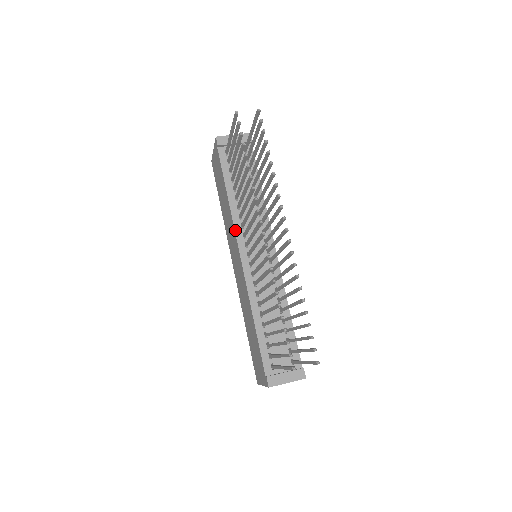
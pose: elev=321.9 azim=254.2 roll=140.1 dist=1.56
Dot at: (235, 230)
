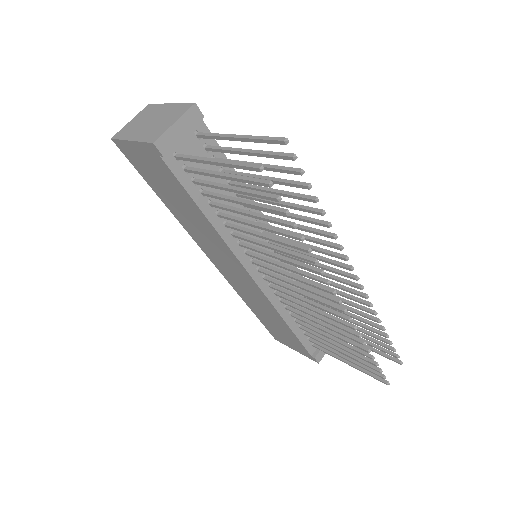
Dot at: (235, 254)
